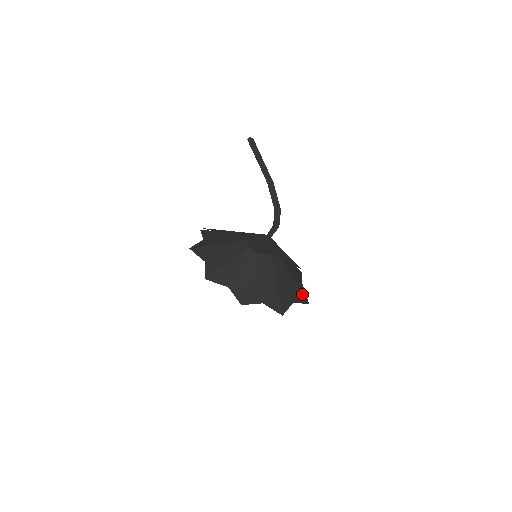
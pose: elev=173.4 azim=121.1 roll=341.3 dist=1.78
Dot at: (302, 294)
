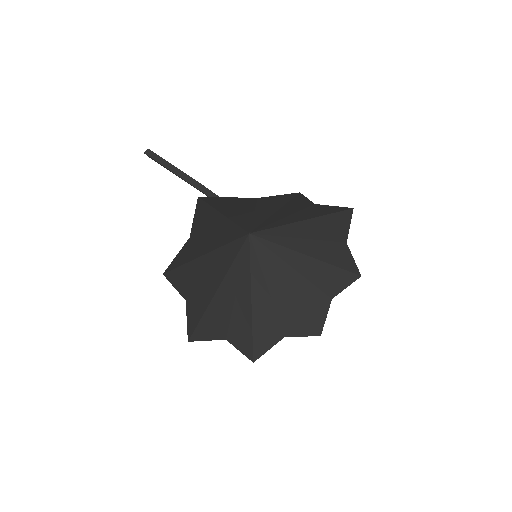
Dot at: (343, 271)
